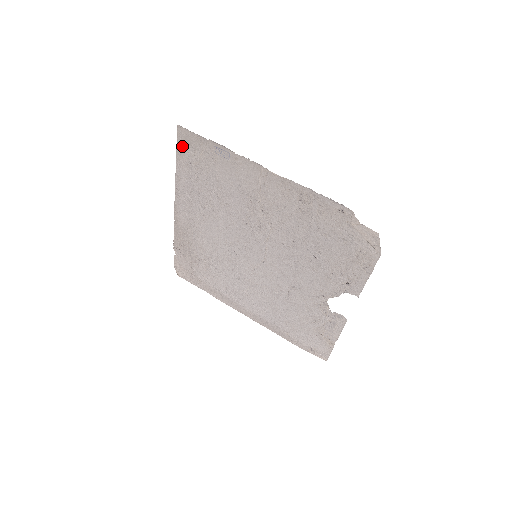
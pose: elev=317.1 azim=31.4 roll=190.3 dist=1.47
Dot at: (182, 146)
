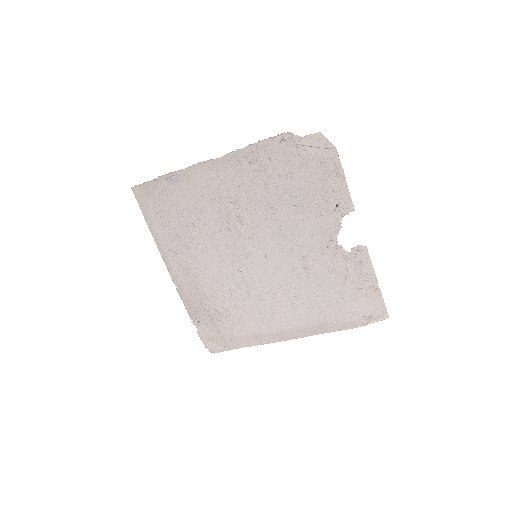
Dot at: (144, 204)
